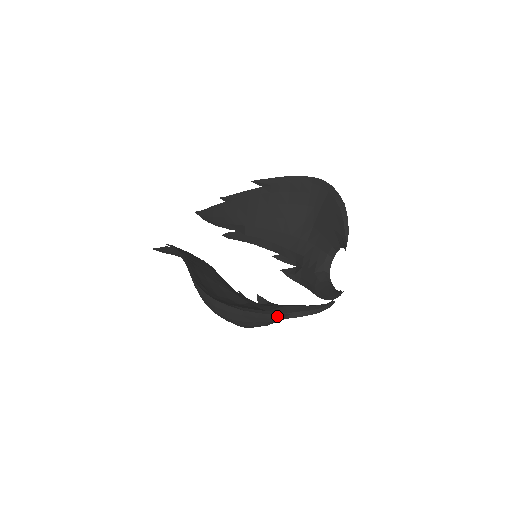
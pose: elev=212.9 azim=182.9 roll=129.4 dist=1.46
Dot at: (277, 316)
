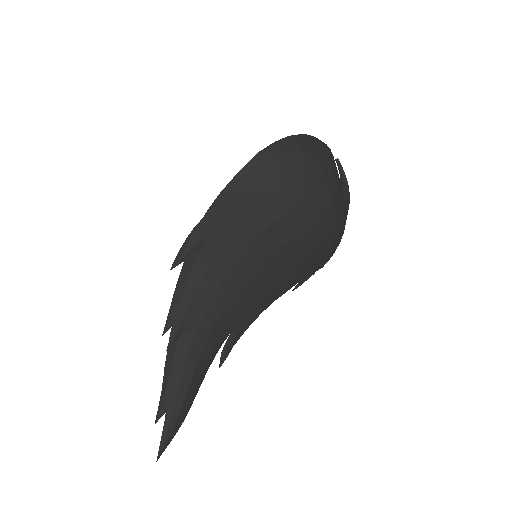
Dot at: occluded
